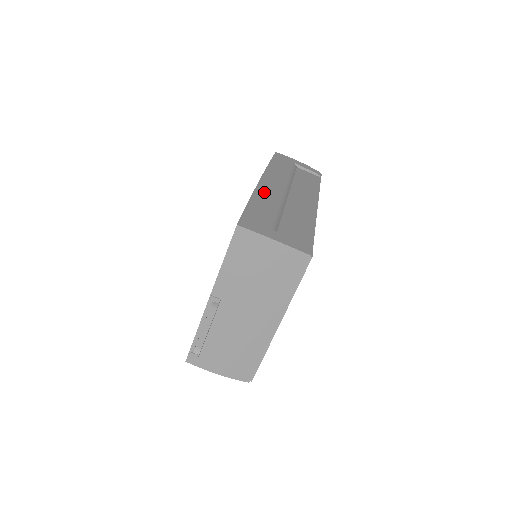
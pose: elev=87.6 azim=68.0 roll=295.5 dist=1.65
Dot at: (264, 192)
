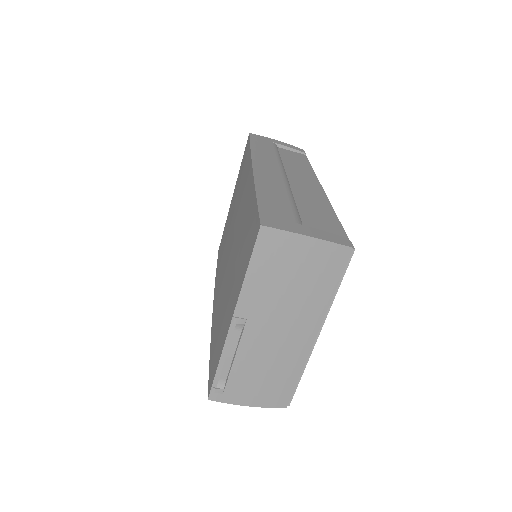
Dot at: (265, 180)
